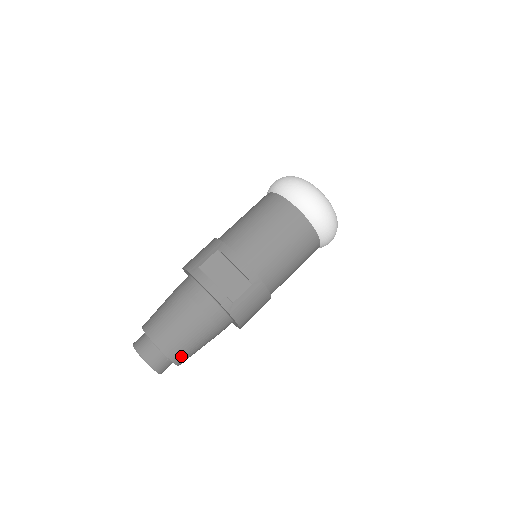
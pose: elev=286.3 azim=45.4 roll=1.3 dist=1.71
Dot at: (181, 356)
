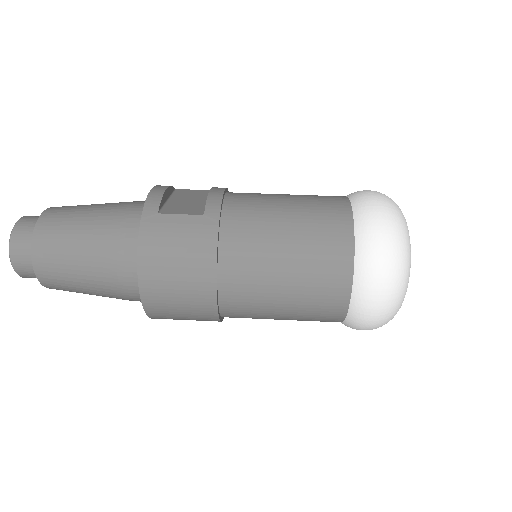
Dot at: (47, 243)
